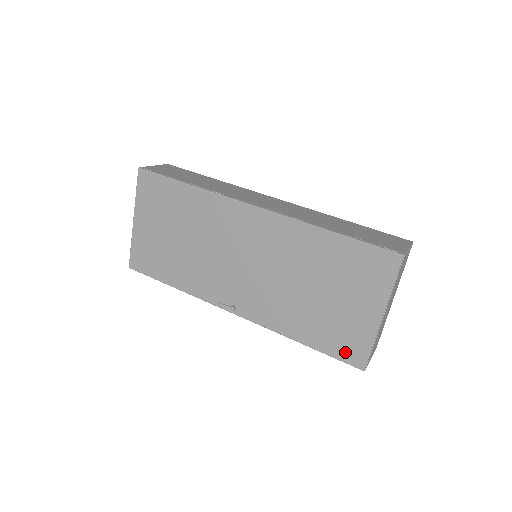
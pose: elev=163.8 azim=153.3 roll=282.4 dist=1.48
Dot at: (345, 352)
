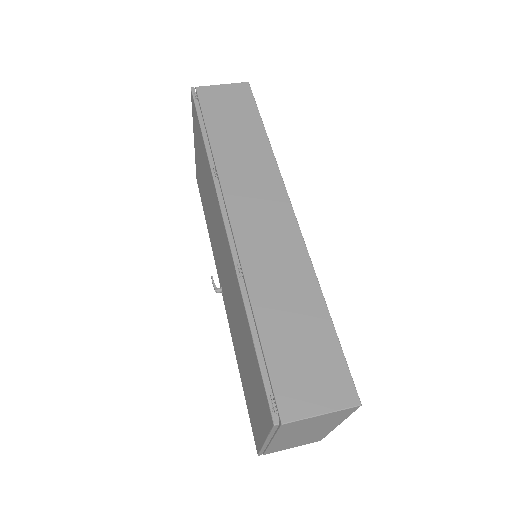
Dot at: (252, 424)
